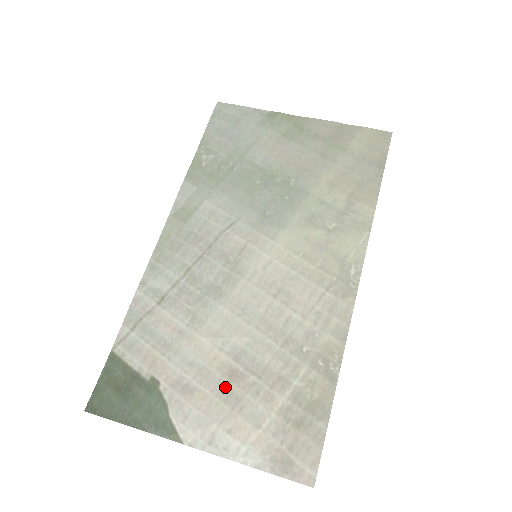
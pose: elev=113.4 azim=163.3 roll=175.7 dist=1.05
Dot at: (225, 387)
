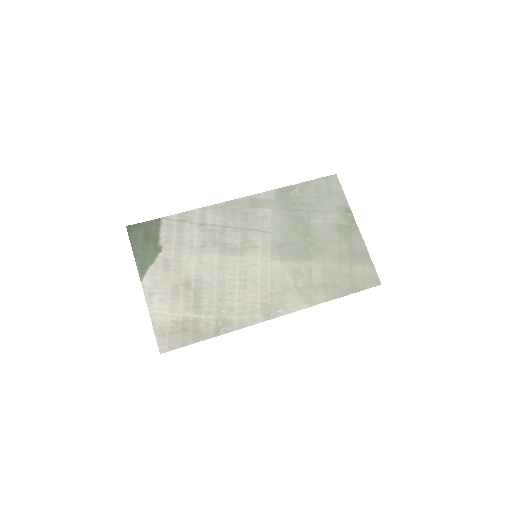
Dot at: (179, 284)
